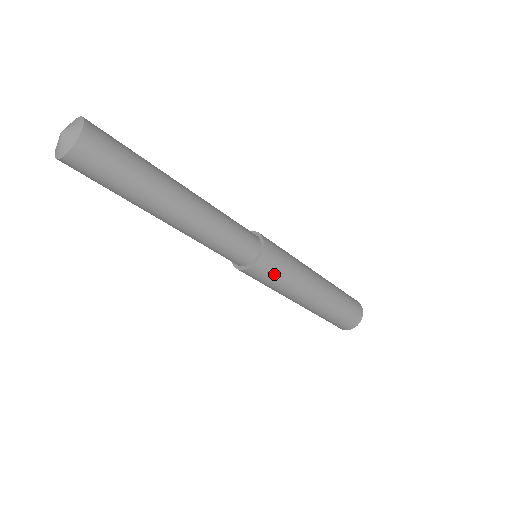
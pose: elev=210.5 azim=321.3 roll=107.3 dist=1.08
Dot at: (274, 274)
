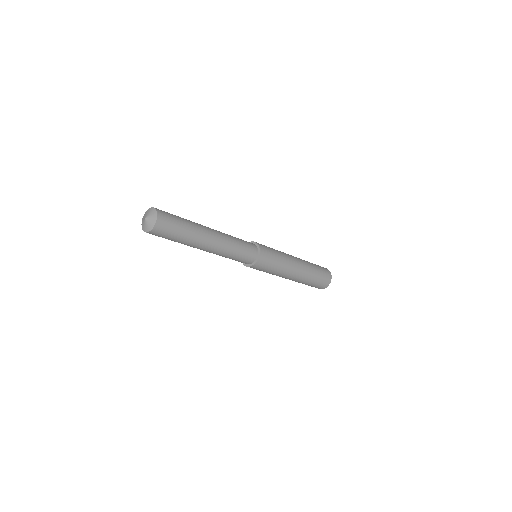
Dot at: (261, 270)
